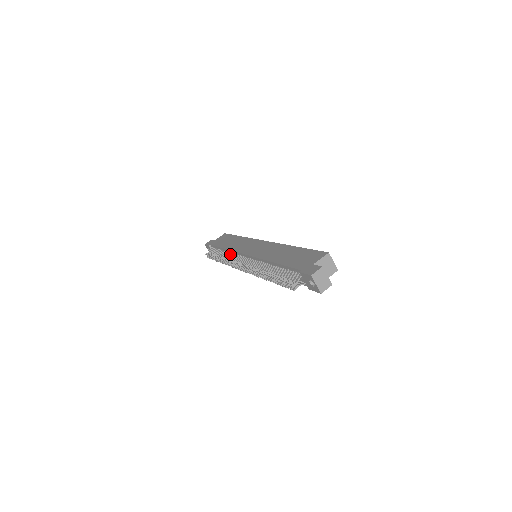
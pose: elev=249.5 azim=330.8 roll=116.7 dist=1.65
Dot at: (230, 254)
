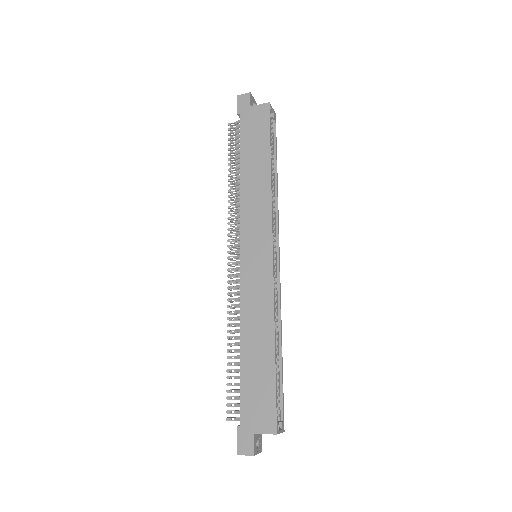
Dot at: (239, 200)
